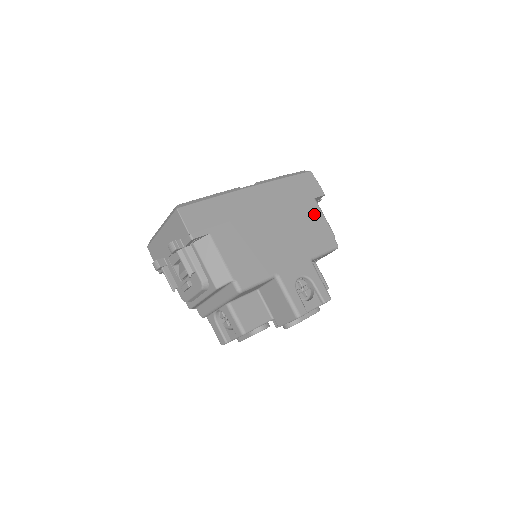
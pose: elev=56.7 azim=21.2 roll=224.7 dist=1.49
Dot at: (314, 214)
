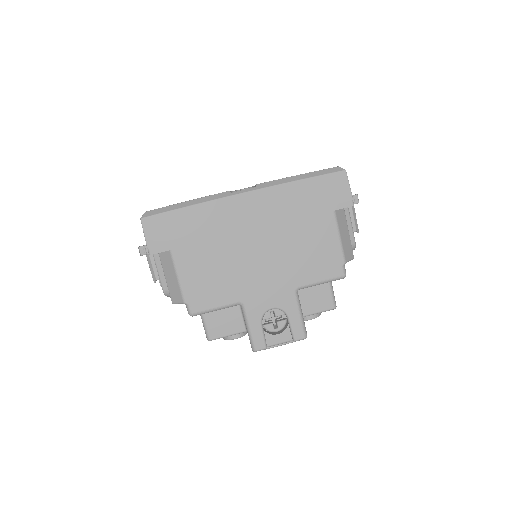
Dot at: (324, 232)
